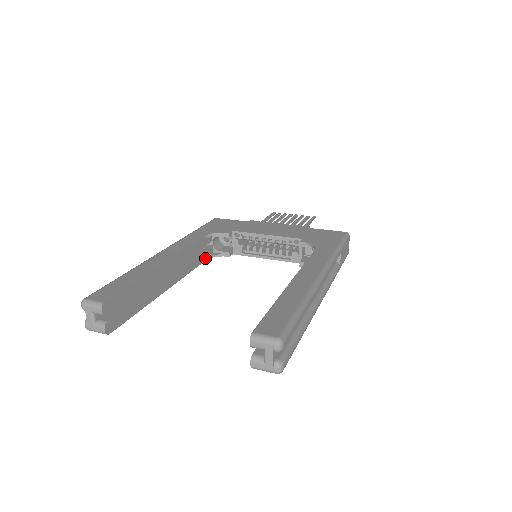
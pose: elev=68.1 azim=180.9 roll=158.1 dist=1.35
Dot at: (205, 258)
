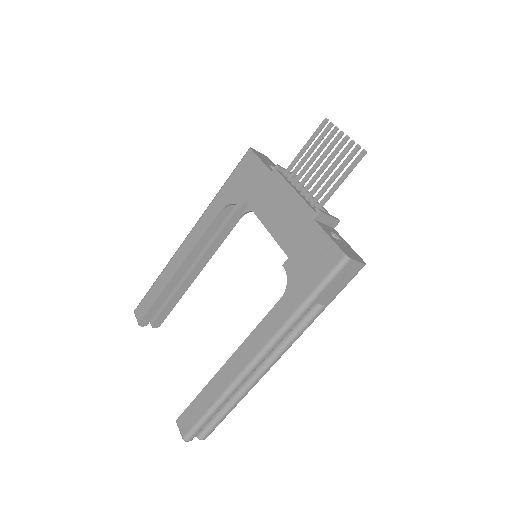
Dot at: (238, 218)
